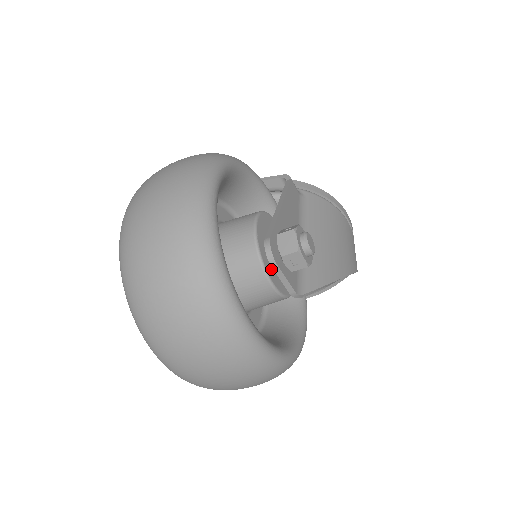
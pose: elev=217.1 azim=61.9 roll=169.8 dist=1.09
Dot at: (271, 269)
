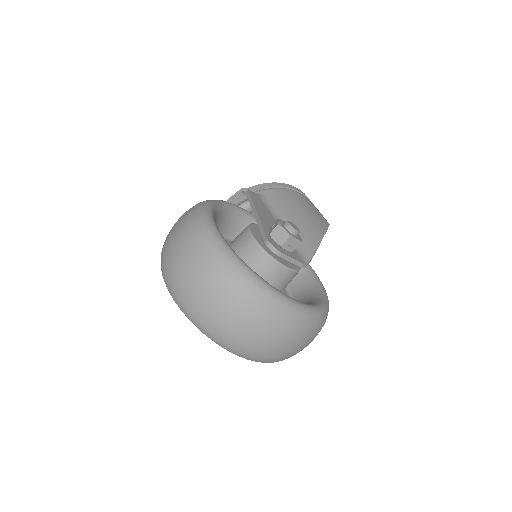
Dot at: (280, 258)
